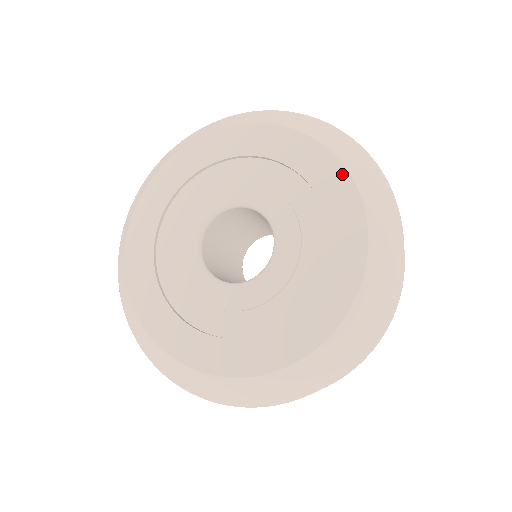
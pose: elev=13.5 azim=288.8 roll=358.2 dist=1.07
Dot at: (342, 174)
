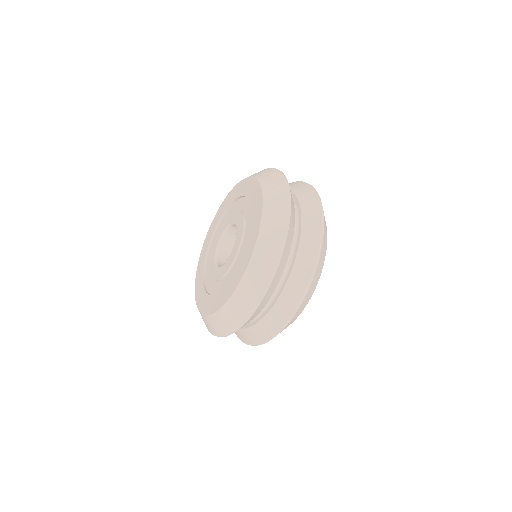
Dot at: (259, 189)
